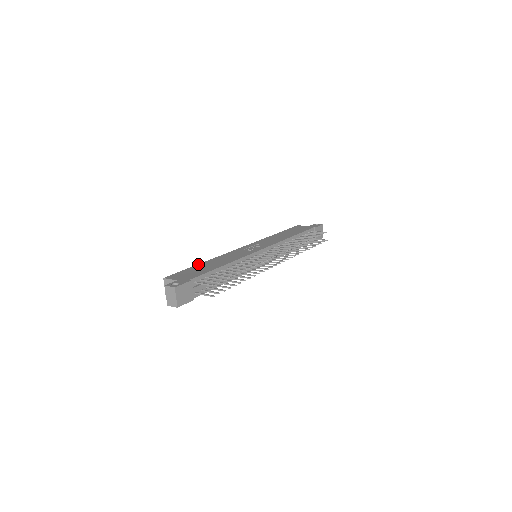
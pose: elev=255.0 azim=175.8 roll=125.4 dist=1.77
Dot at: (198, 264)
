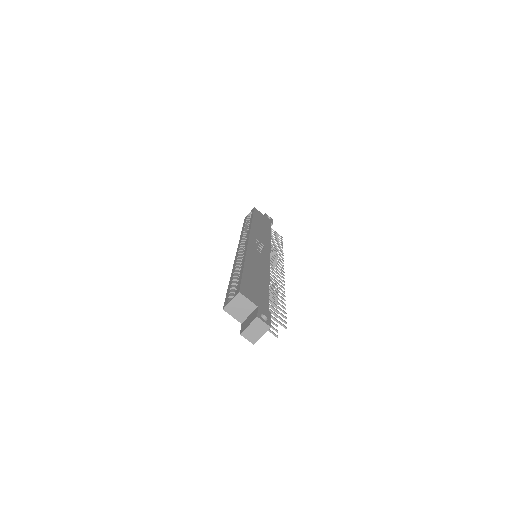
Dot at: (244, 267)
